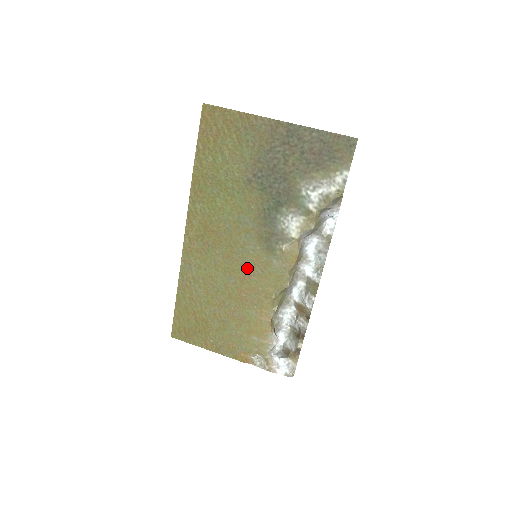
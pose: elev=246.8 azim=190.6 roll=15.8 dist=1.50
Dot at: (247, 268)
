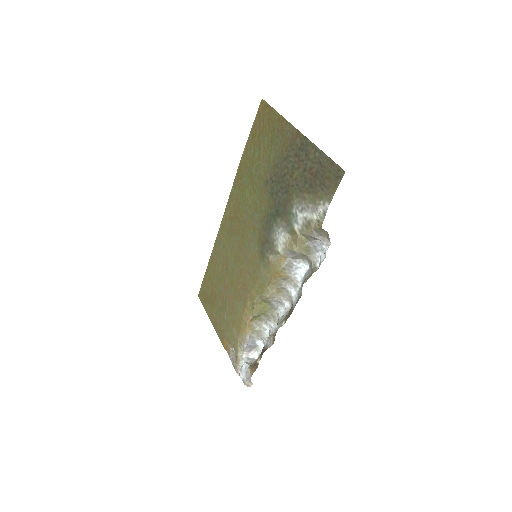
Dot at: (246, 263)
